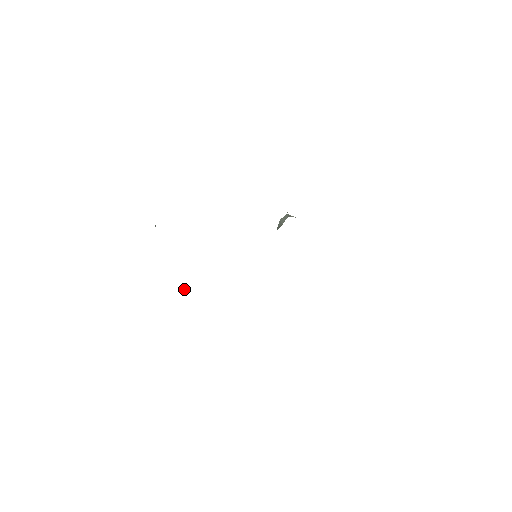
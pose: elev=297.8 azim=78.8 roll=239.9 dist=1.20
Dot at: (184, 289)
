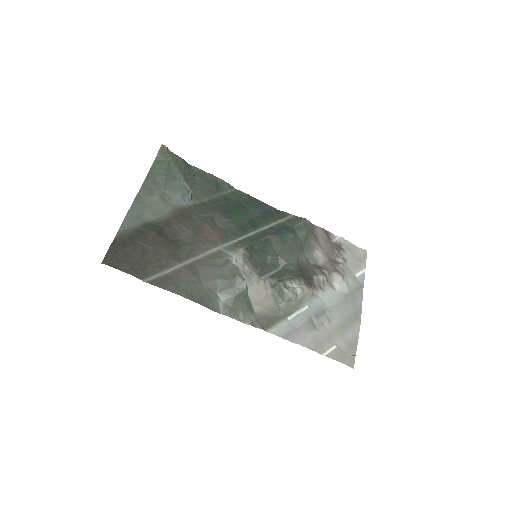
Dot at: (190, 197)
